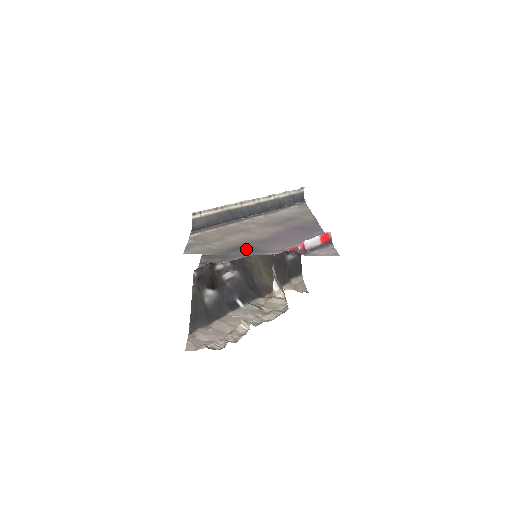
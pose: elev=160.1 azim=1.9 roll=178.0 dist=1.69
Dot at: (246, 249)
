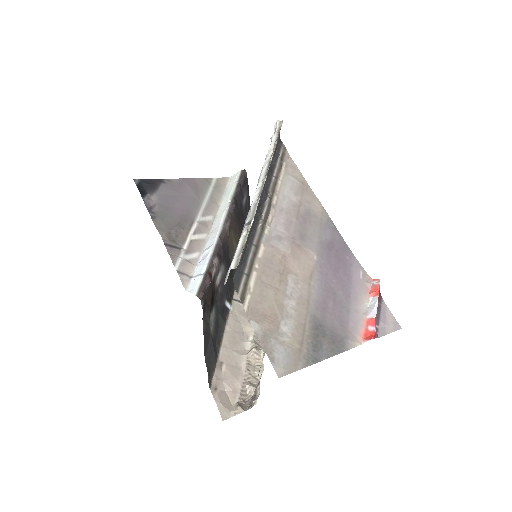
Dot at: (326, 338)
